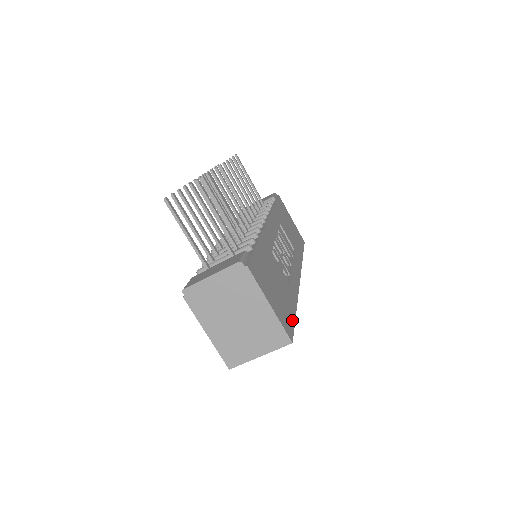
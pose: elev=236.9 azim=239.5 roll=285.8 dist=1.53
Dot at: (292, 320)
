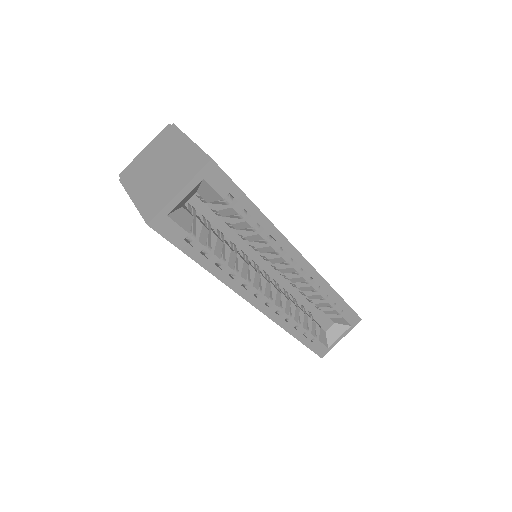
Dot at: (236, 185)
